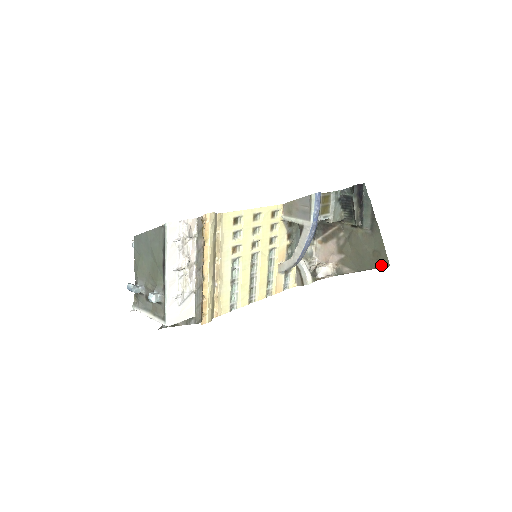
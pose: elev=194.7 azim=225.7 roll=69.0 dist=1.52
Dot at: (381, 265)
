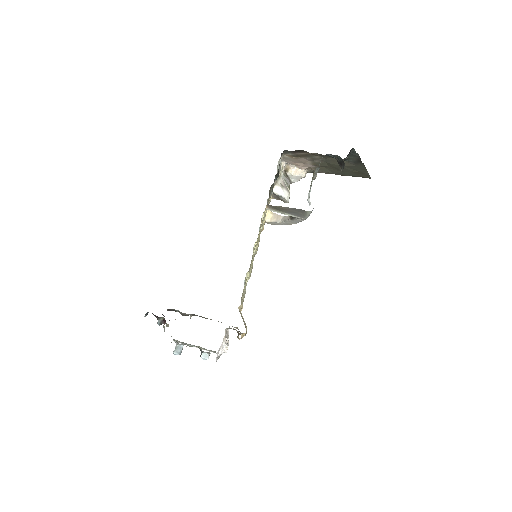
Dot at: occluded
